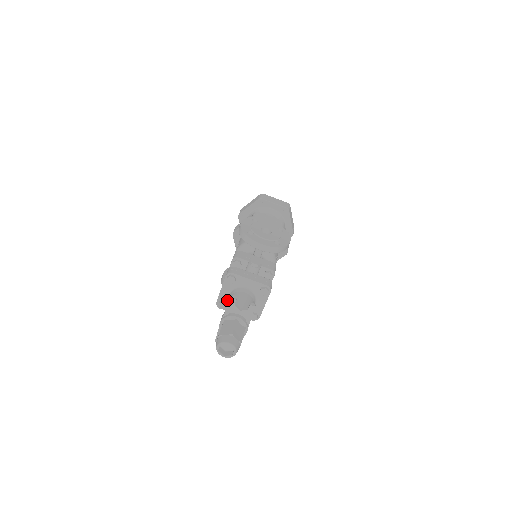
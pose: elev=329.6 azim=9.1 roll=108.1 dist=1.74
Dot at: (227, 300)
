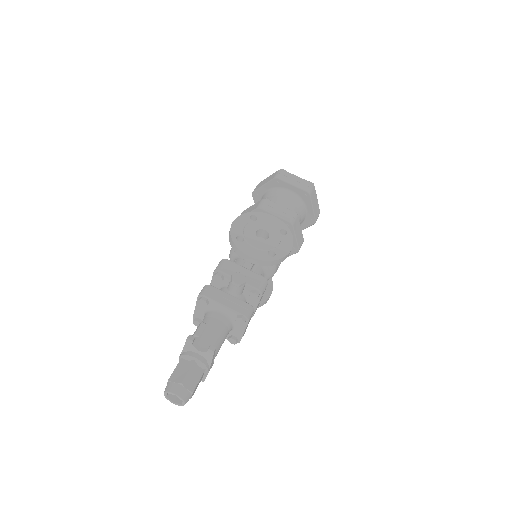
Dot at: occluded
